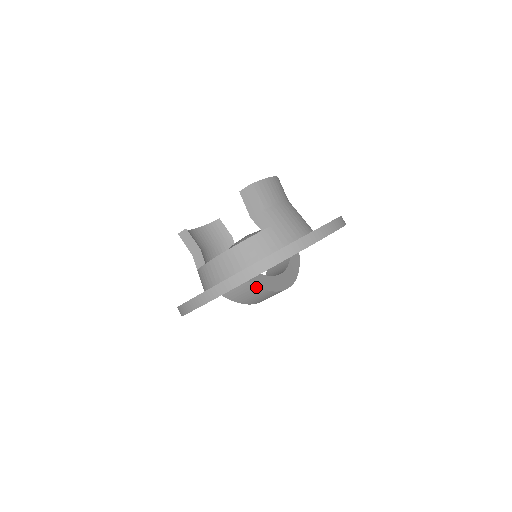
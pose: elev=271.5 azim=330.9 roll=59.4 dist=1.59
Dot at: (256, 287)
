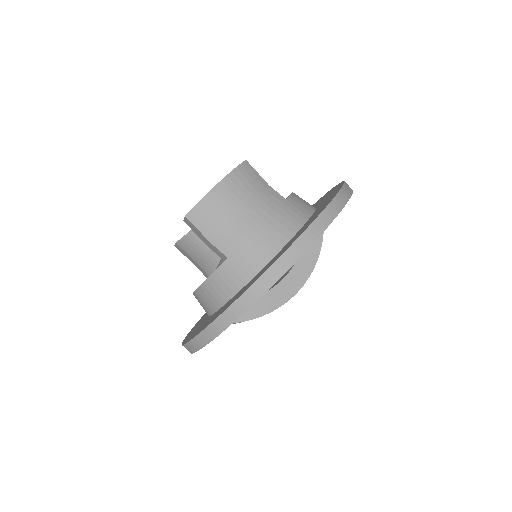
Dot at: (239, 322)
